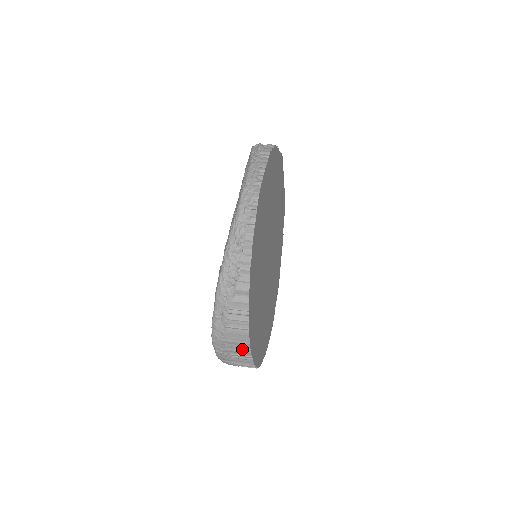
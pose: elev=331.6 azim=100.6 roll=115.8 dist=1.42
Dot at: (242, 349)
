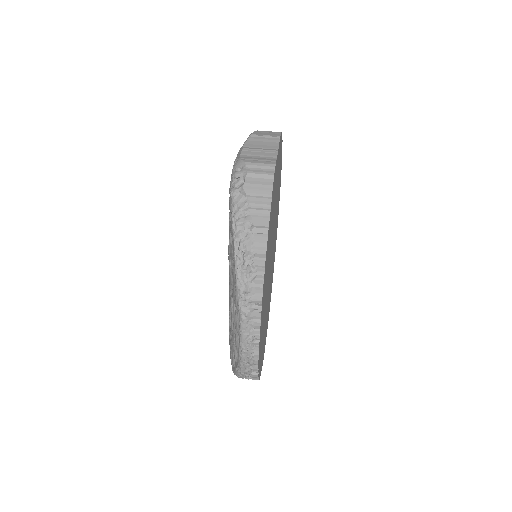
Dot at: occluded
